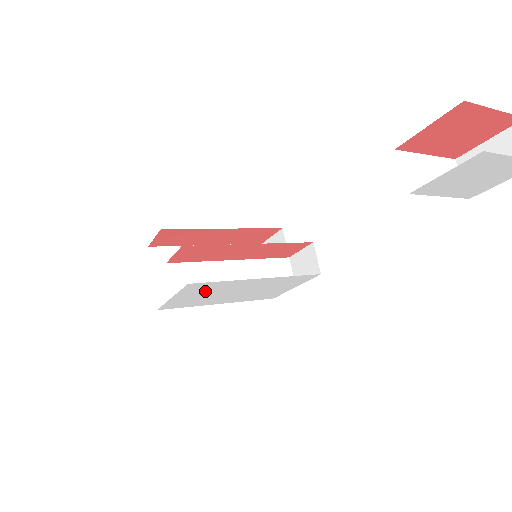
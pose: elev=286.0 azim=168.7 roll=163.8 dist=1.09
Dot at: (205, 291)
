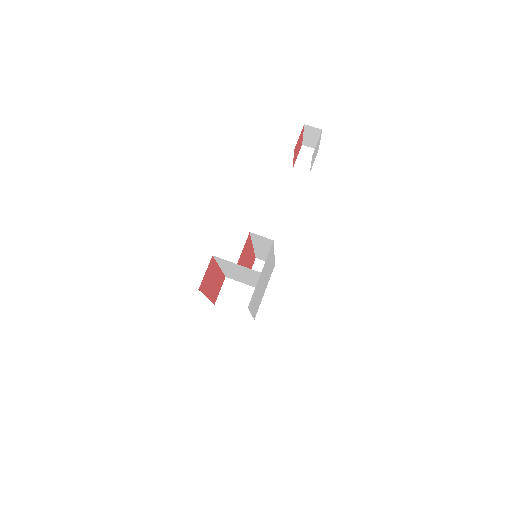
Dot at: (265, 267)
